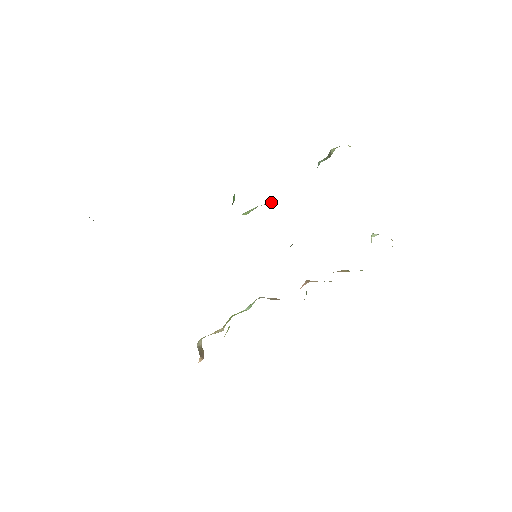
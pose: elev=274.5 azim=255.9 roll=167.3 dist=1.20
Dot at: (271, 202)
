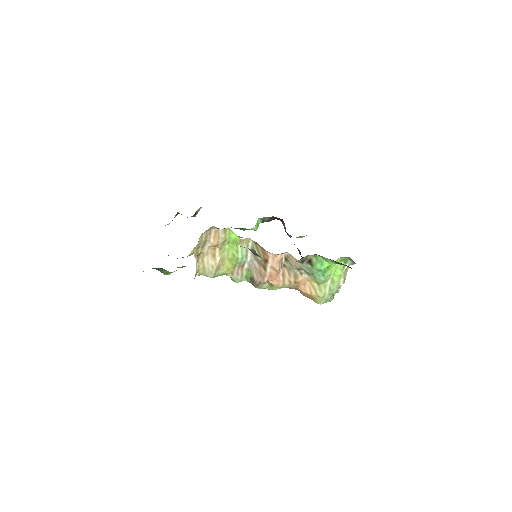
Dot at: occluded
